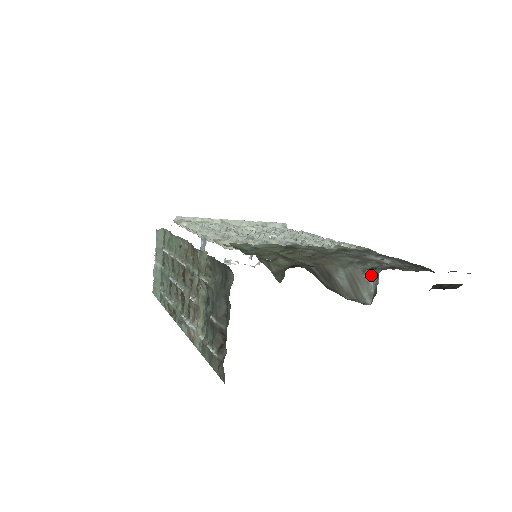
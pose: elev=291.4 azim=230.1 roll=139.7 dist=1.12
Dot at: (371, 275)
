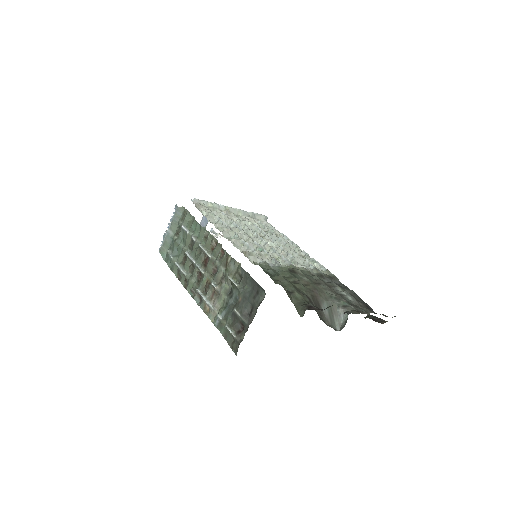
Dot at: (343, 311)
